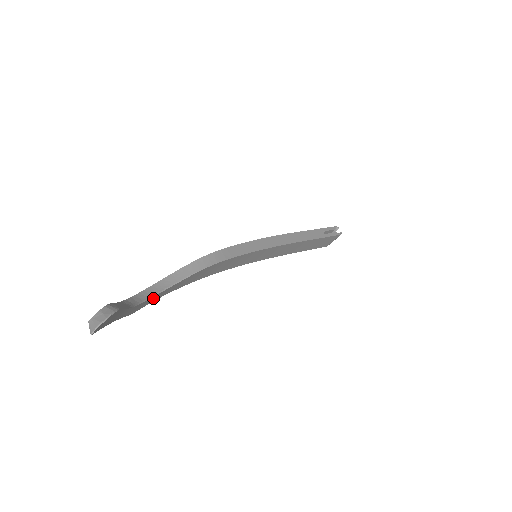
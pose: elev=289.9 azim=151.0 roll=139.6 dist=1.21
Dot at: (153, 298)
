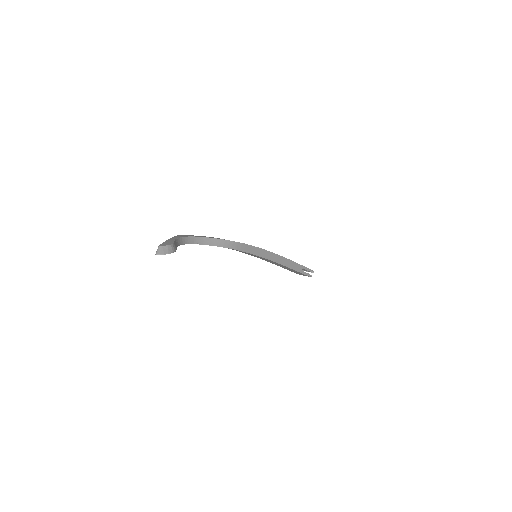
Dot at: (190, 243)
